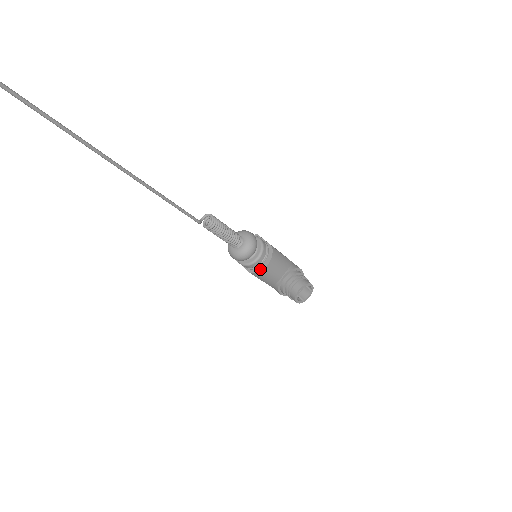
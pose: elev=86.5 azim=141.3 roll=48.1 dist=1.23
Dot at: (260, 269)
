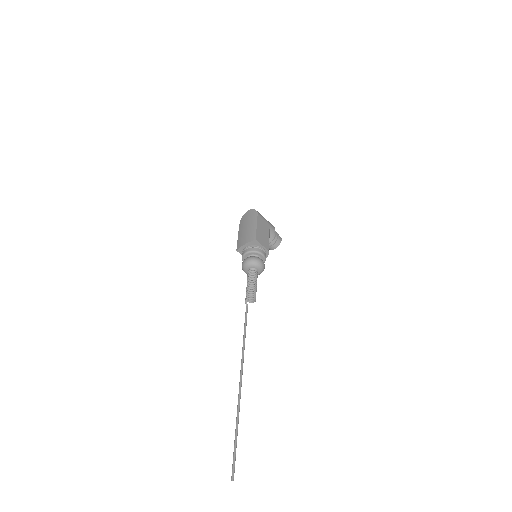
Dot at: occluded
